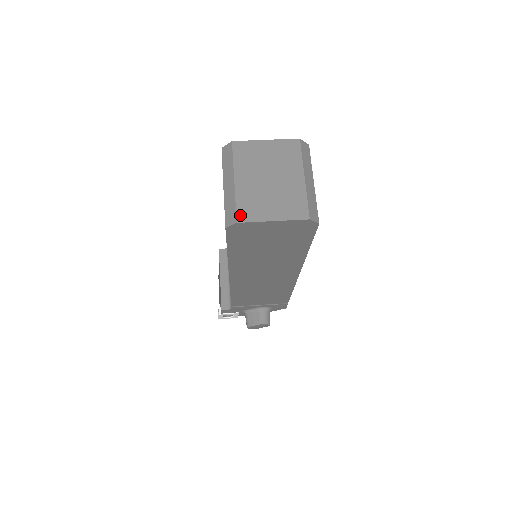
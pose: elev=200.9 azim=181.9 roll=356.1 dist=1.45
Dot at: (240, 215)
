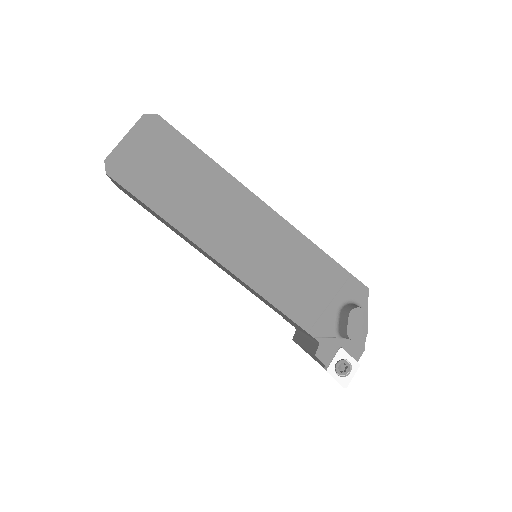
Dot at: (107, 159)
